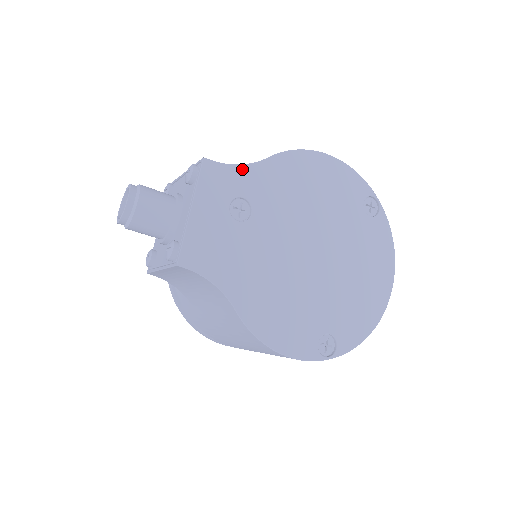
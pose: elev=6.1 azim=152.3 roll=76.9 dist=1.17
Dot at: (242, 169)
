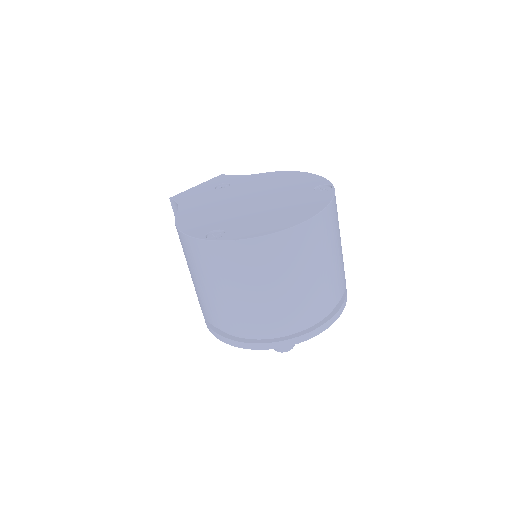
Dot at: (239, 176)
